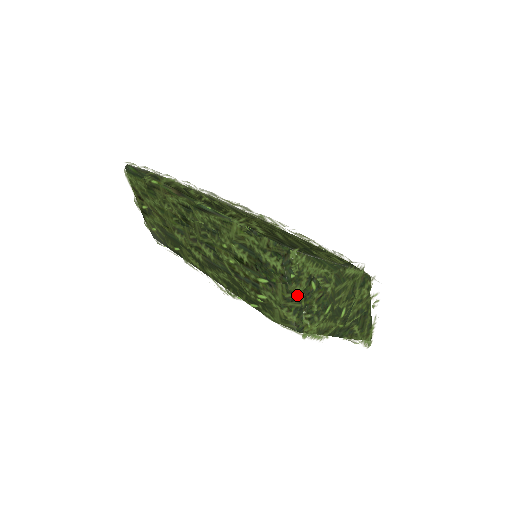
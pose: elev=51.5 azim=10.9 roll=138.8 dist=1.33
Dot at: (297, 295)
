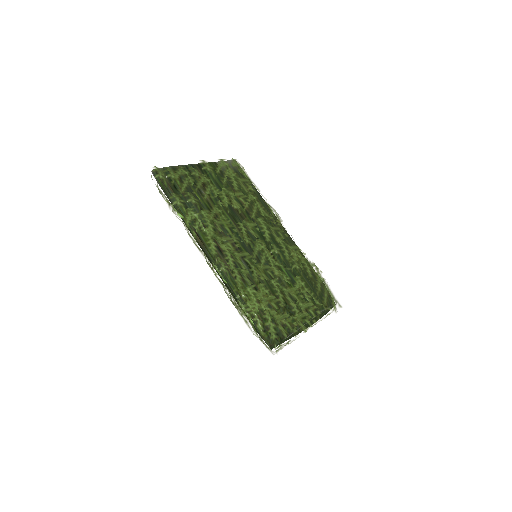
Dot at: occluded
